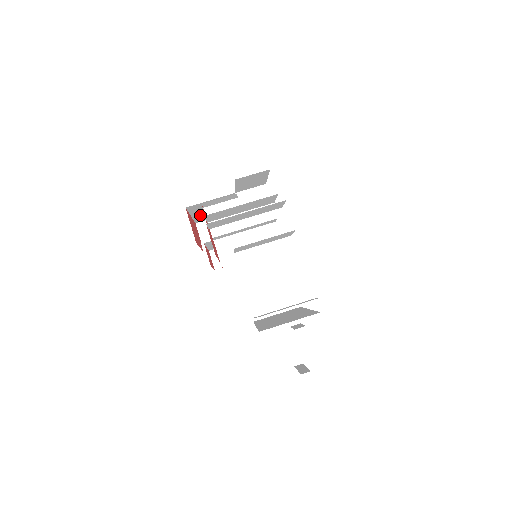
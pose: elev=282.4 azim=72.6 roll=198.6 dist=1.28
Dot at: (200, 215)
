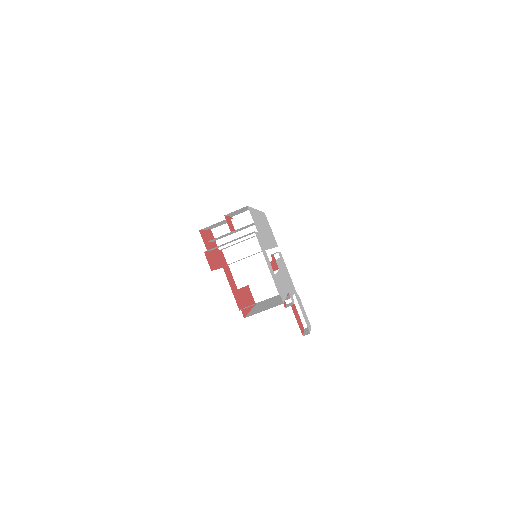
Dot at: occluded
